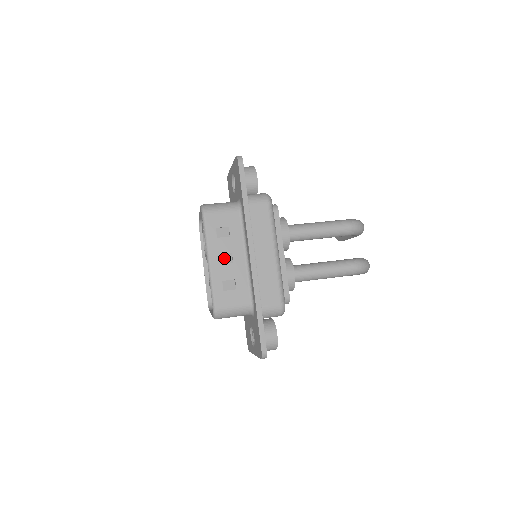
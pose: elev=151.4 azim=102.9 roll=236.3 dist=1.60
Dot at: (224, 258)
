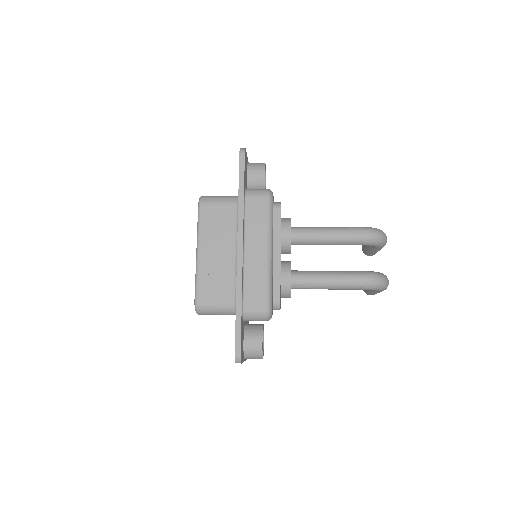
Dot at: (214, 251)
